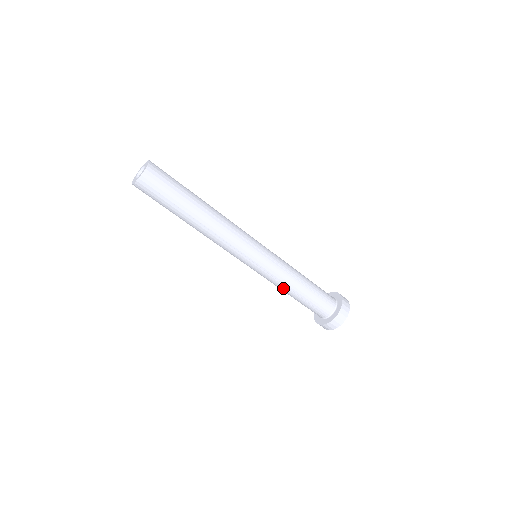
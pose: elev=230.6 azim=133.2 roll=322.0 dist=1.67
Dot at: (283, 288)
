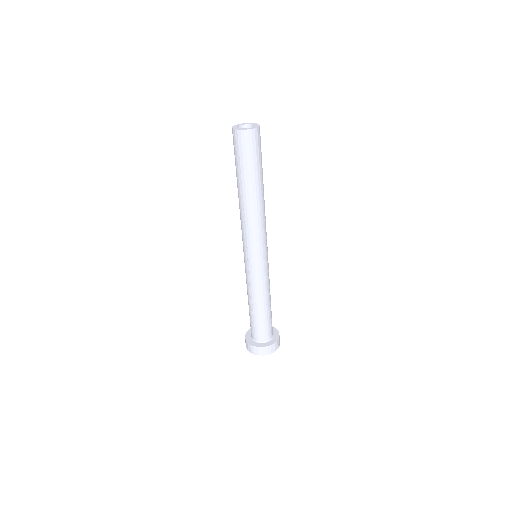
Dot at: (257, 296)
